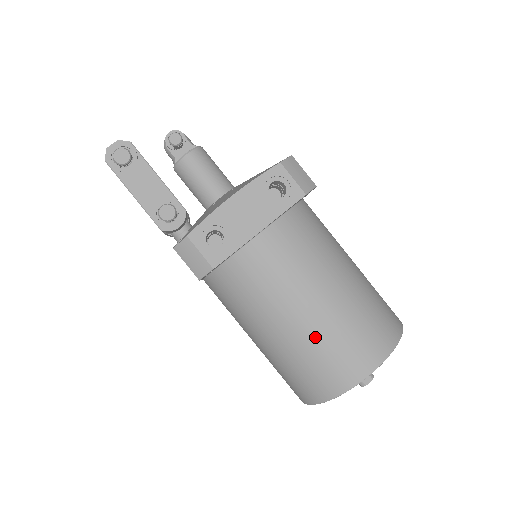
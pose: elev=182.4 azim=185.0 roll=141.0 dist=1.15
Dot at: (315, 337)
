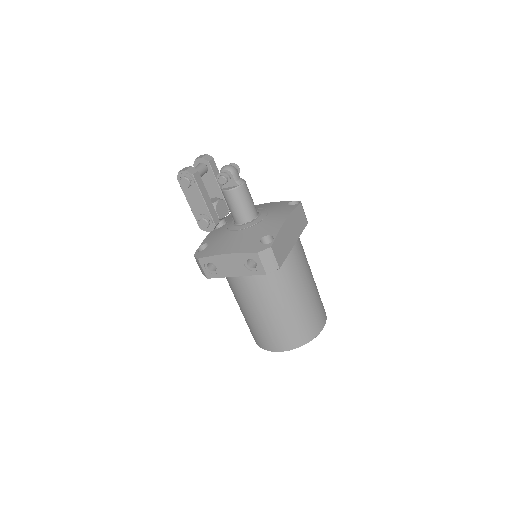
Dot at: (255, 324)
